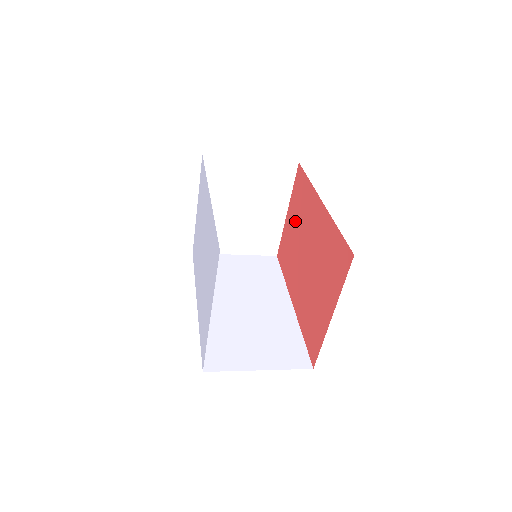
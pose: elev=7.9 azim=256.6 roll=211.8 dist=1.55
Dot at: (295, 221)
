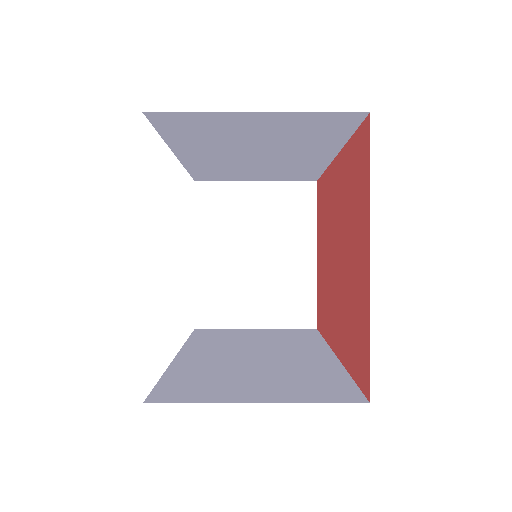
Dot at: (322, 244)
